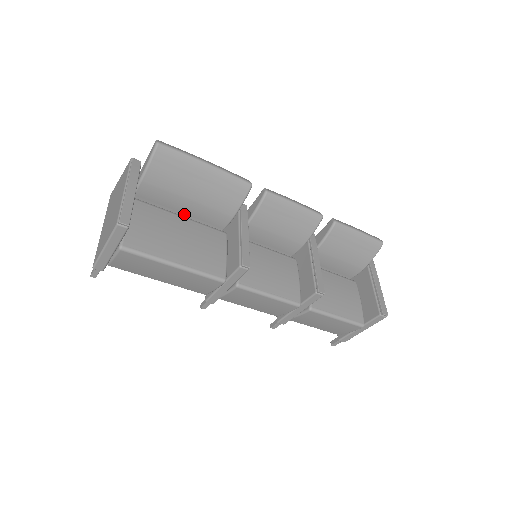
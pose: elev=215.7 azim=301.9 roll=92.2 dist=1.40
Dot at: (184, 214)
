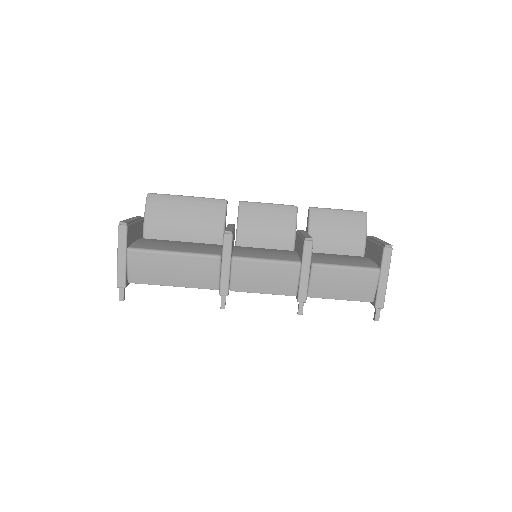
Dot at: occluded
